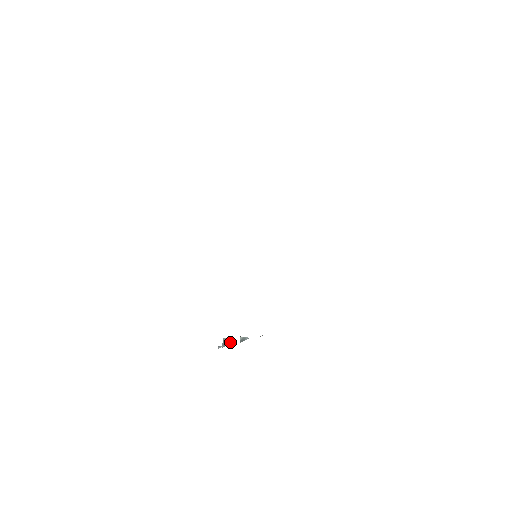
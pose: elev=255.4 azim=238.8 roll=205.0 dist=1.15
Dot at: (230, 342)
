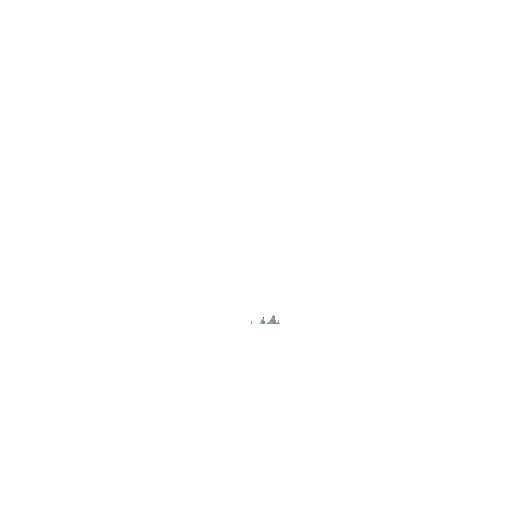
Dot at: (274, 319)
